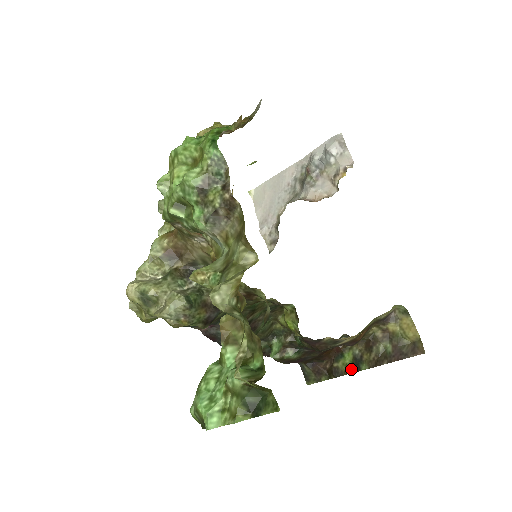
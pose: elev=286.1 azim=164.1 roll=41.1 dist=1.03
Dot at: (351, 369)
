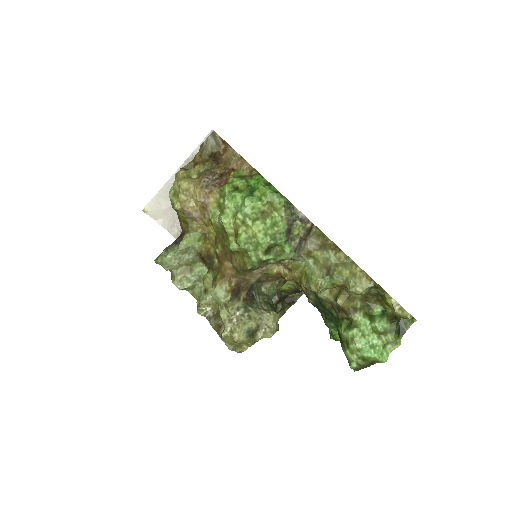
Dot at: (302, 291)
